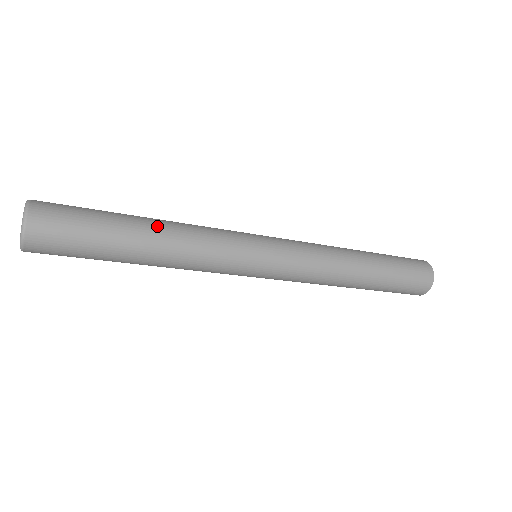
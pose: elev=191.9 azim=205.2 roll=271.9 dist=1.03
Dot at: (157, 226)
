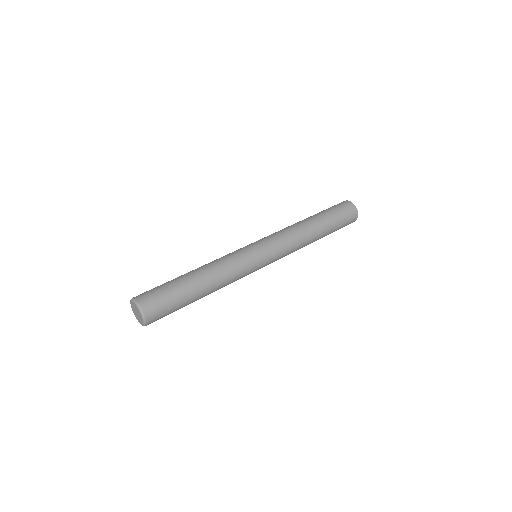
Dot at: (205, 279)
